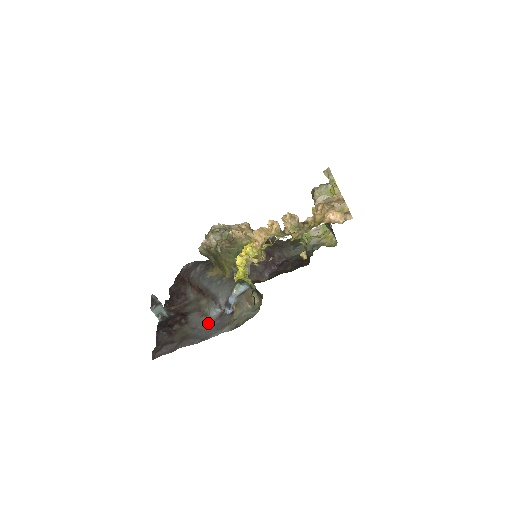
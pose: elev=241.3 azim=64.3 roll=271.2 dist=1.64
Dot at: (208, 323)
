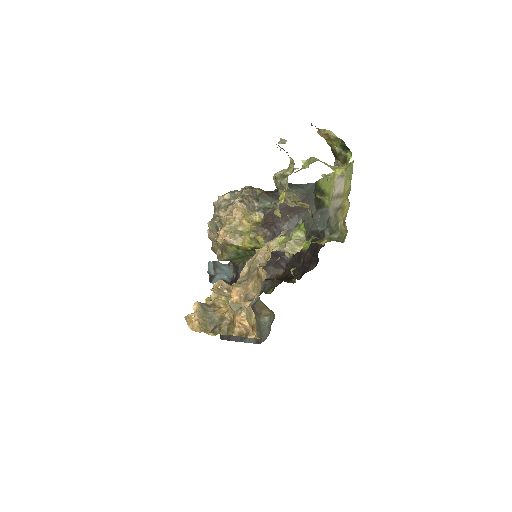
Dot at: occluded
